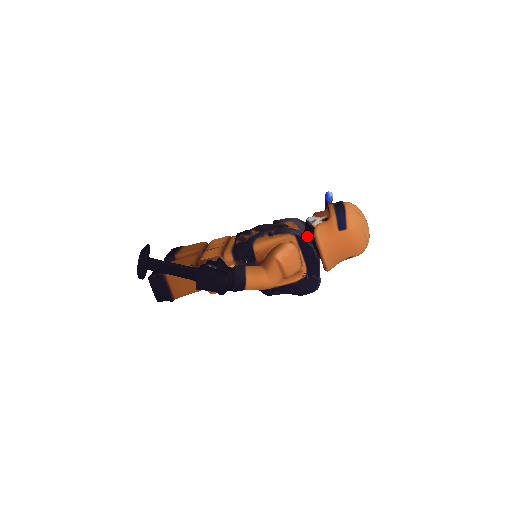
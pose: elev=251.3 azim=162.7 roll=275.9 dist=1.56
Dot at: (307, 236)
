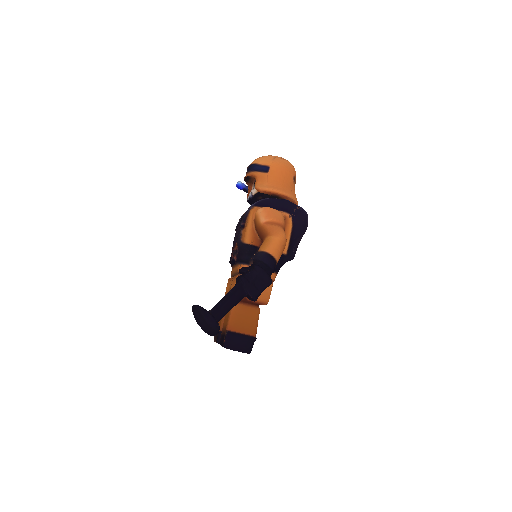
Dot at: occluded
